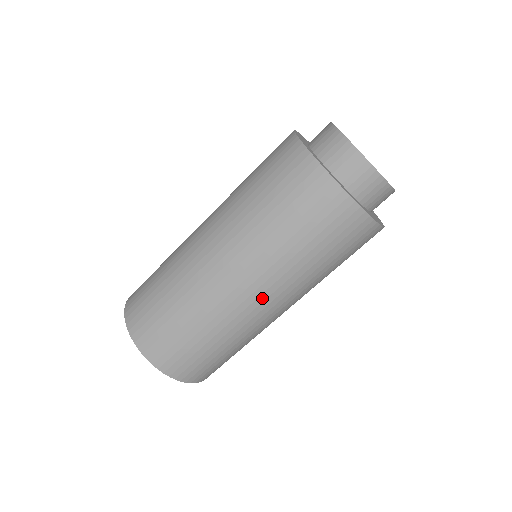
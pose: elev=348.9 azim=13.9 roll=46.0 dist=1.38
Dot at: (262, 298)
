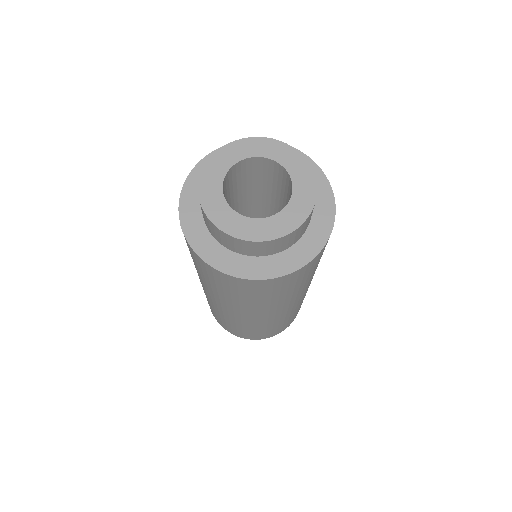
Dot at: (219, 304)
